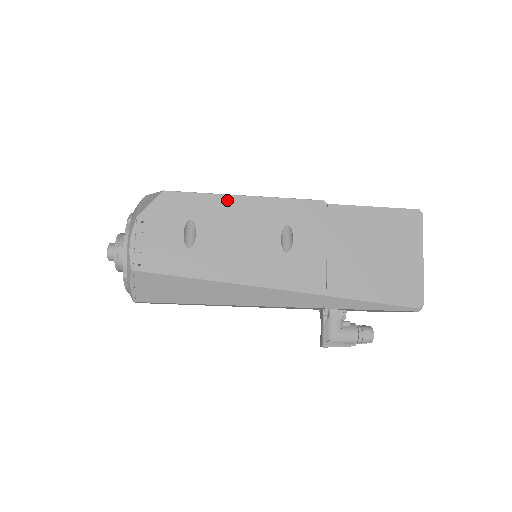
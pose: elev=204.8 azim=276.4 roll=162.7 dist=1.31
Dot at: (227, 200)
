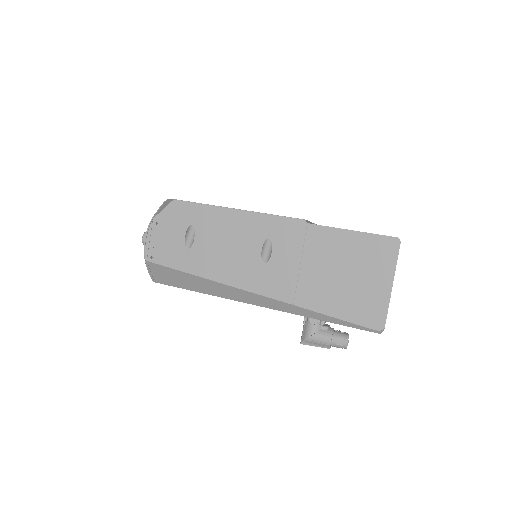
Dot at: (222, 212)
